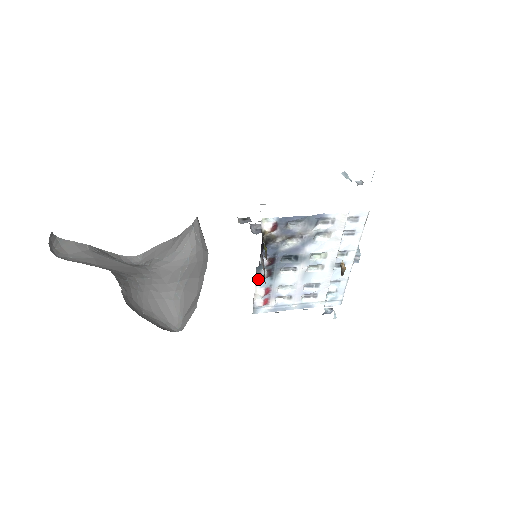
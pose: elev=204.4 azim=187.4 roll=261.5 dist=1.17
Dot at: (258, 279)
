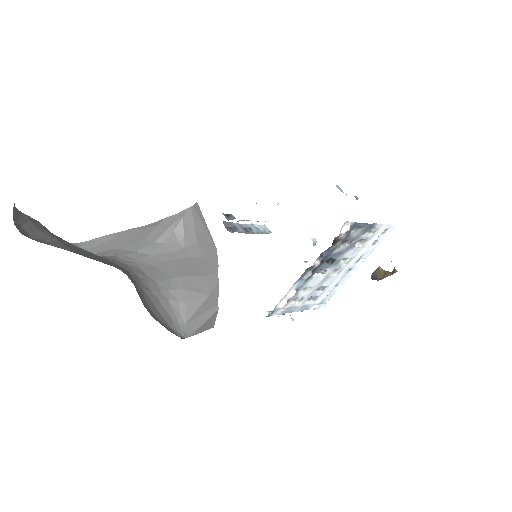
Dot at: (298, 280)
